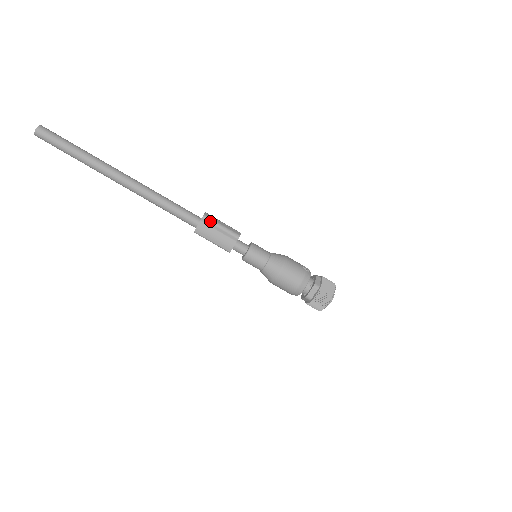
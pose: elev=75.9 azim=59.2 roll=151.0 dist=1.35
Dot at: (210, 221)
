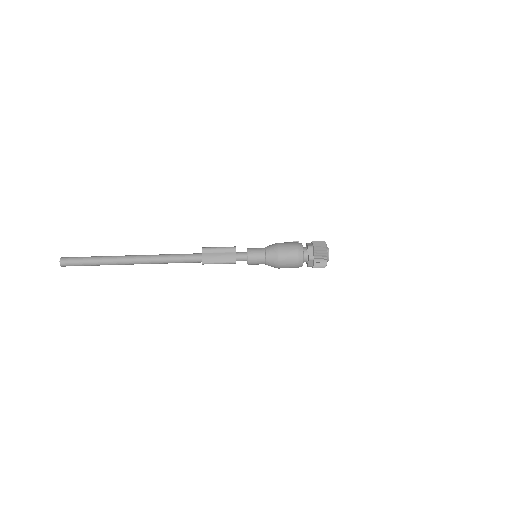
Dot at: (209, 249)
